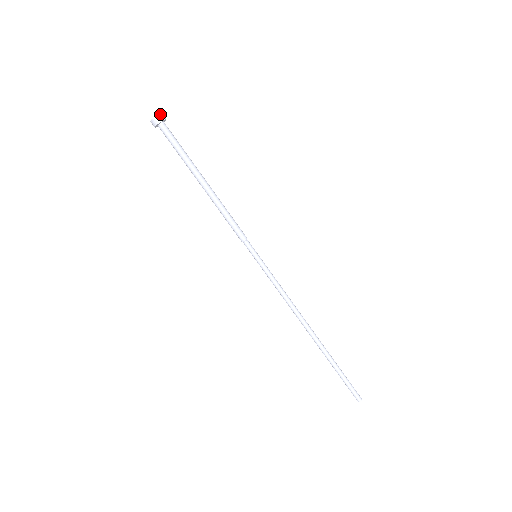
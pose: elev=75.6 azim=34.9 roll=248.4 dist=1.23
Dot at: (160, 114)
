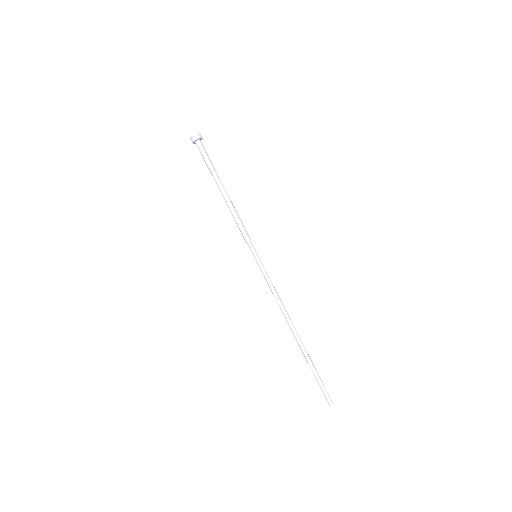
Dot at: (200, 134)
